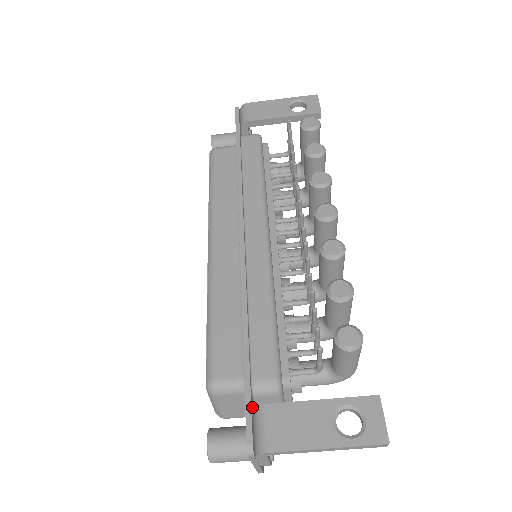
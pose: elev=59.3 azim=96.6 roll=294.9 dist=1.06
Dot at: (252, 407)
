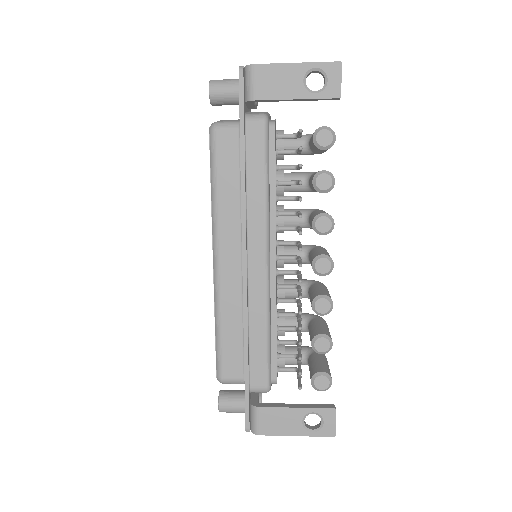
Dot at: (249, 403)
